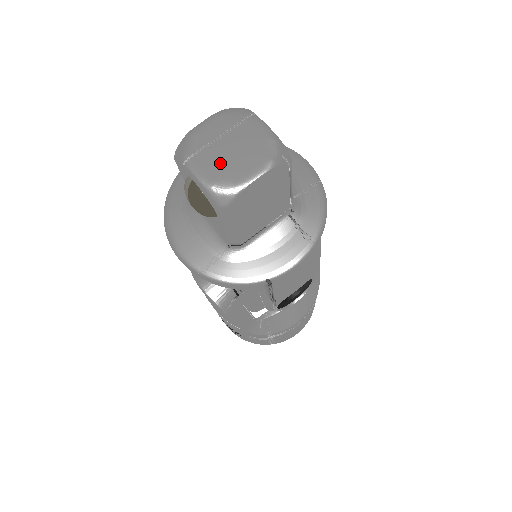
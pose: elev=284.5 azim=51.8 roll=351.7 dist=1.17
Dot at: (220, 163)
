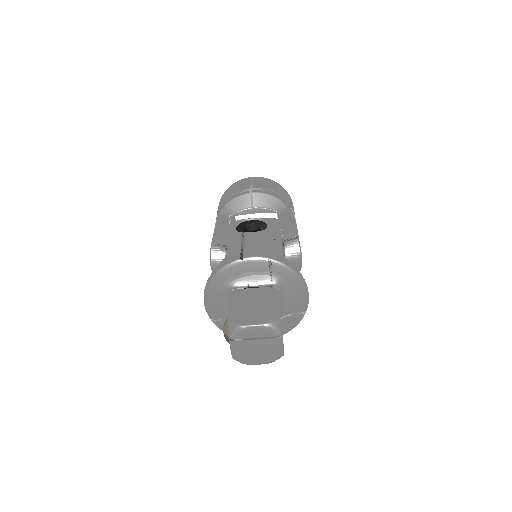
Dot at: (247, 350)
